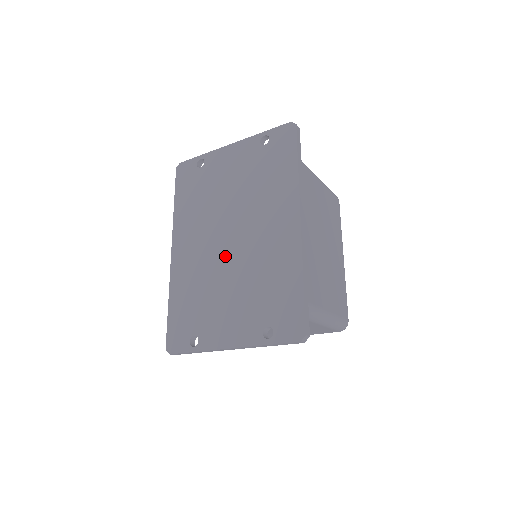
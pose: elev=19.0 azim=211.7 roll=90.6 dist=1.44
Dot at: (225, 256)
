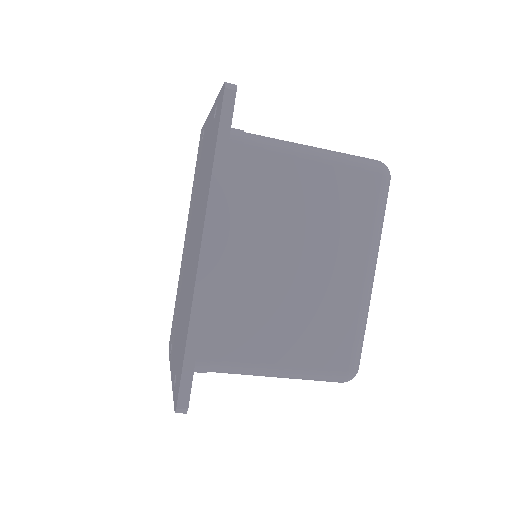
Dot at: (186, 266)
